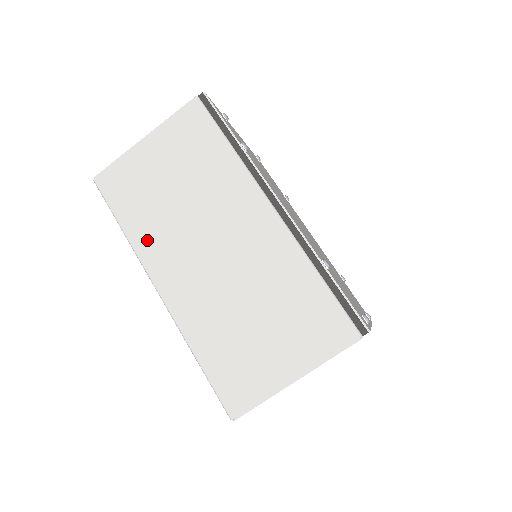
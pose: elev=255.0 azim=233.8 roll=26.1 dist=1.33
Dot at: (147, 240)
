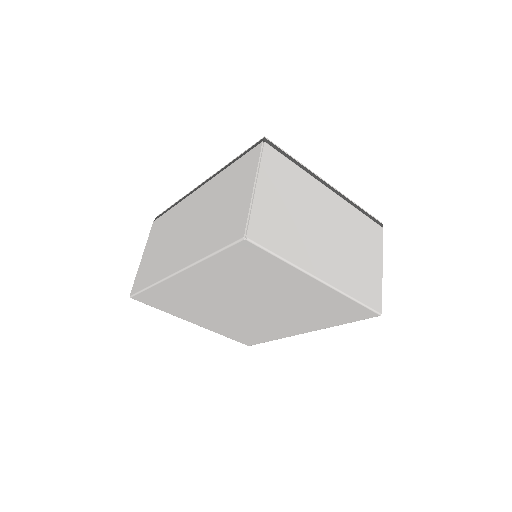
Dot at: (162, 270)
